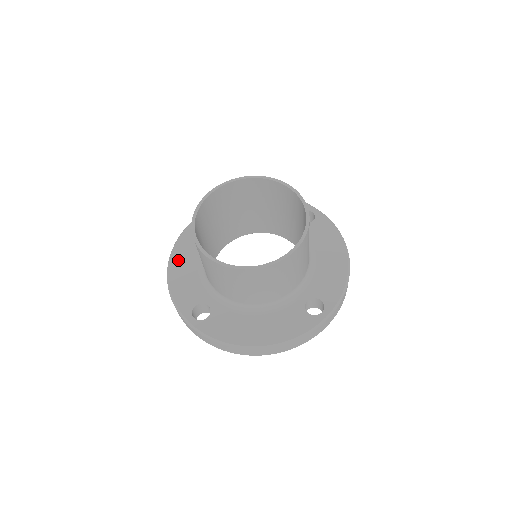
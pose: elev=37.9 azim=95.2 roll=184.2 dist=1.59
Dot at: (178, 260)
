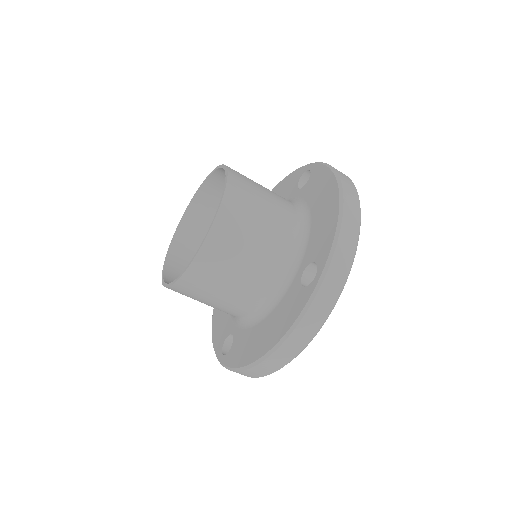
Dot at: occluded
